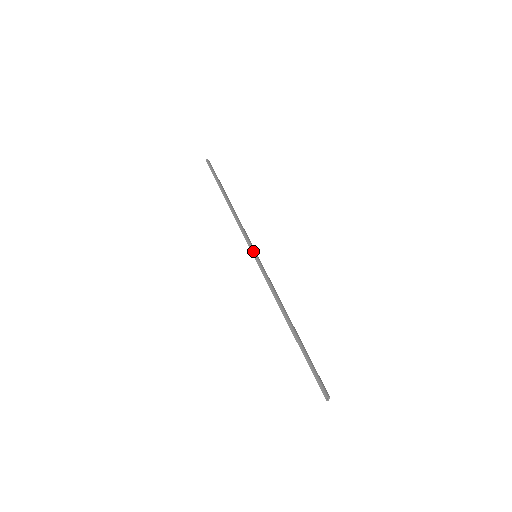
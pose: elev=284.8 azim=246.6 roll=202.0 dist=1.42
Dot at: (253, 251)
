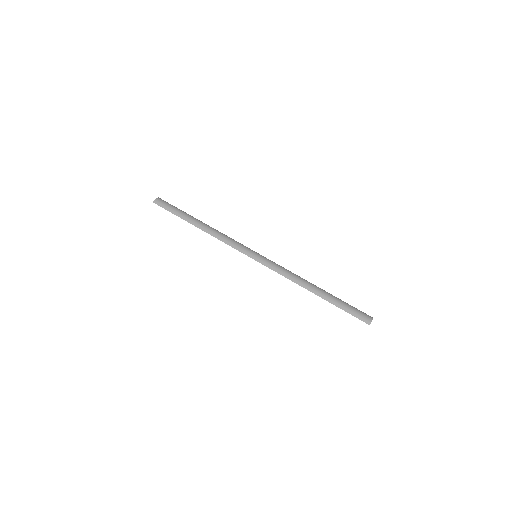
Dot at: occluded
